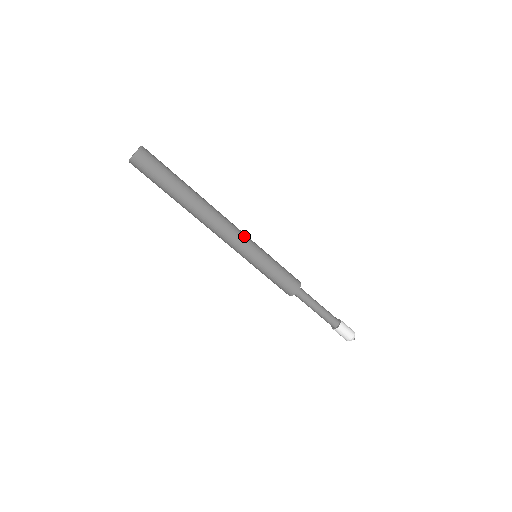
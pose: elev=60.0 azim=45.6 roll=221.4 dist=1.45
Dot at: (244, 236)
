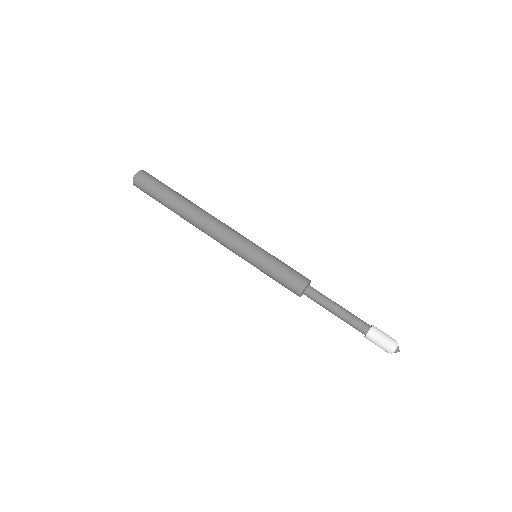
Dot at: (237, 236)
